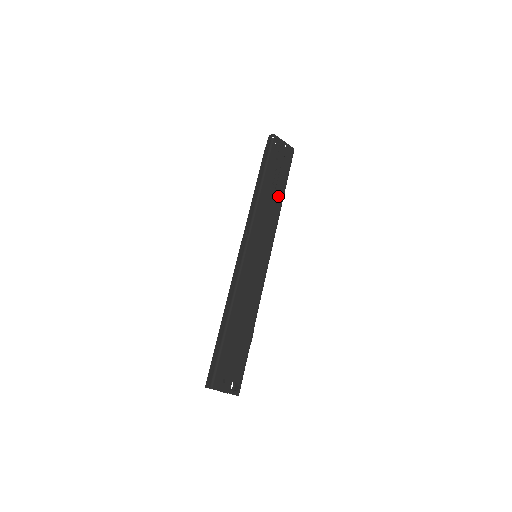
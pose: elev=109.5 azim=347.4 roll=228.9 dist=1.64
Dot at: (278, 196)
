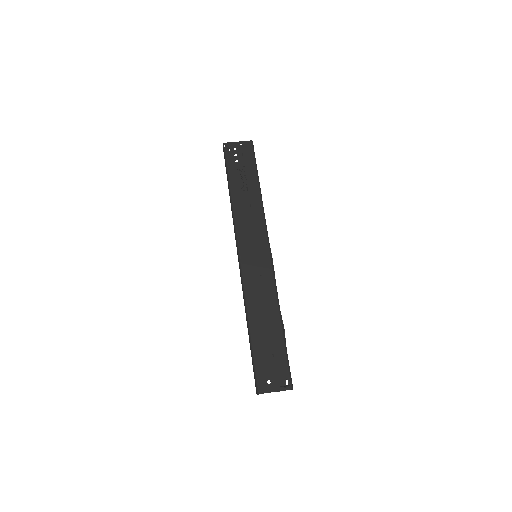
Dot at: (253, 192)
